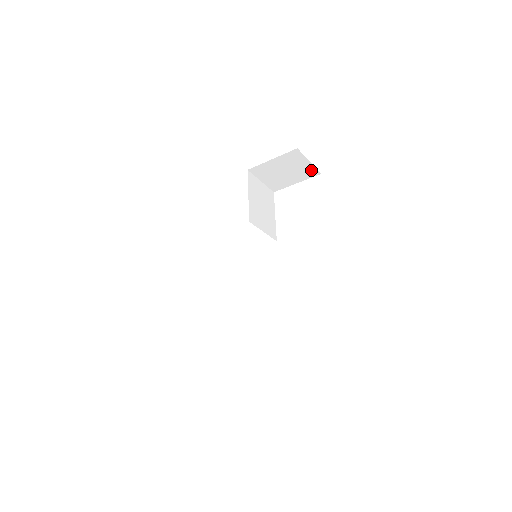
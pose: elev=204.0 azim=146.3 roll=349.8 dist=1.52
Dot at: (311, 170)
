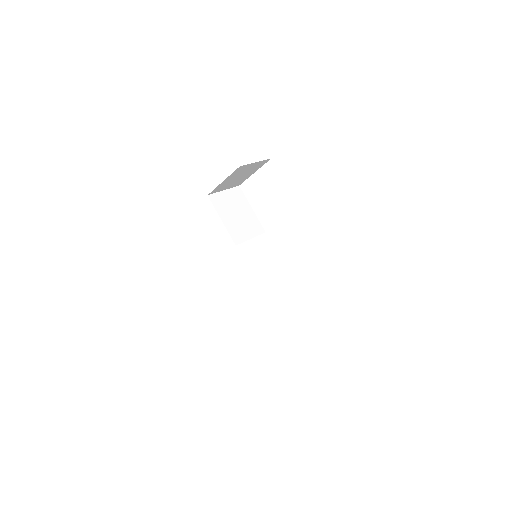
Dot at: (261, 163)
